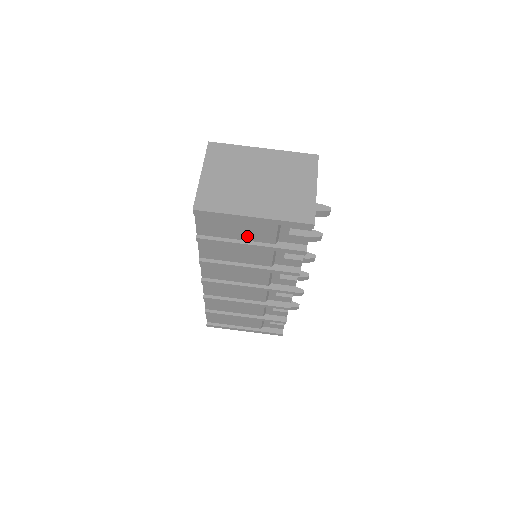
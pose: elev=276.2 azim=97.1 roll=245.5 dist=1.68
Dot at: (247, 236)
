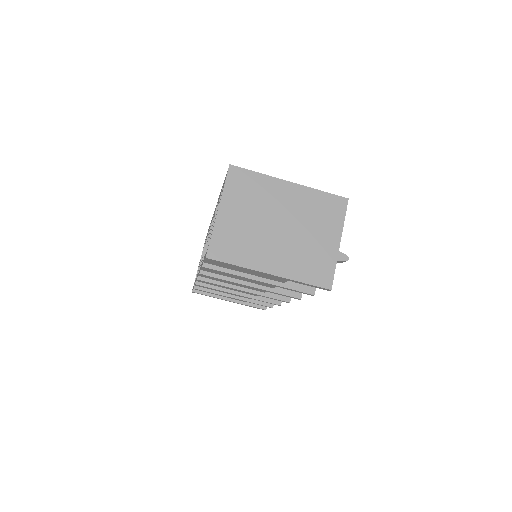
Dot at: (257, 274)
